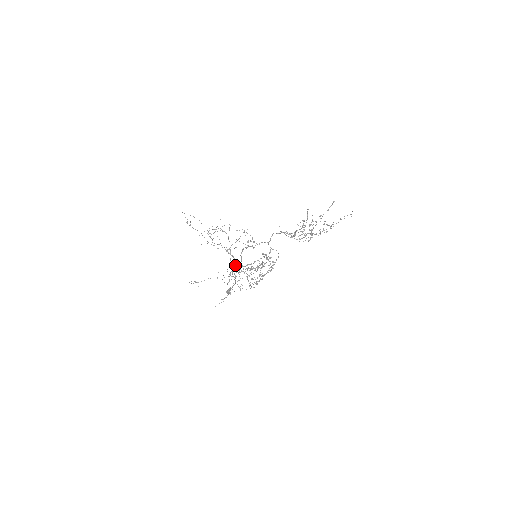
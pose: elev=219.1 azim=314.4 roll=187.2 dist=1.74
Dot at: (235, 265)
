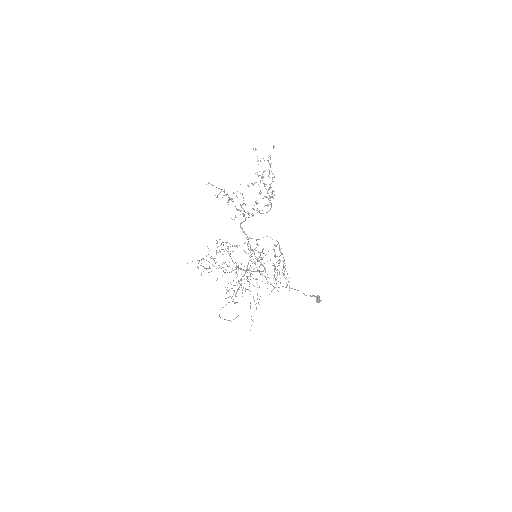
Dot at: occluded
